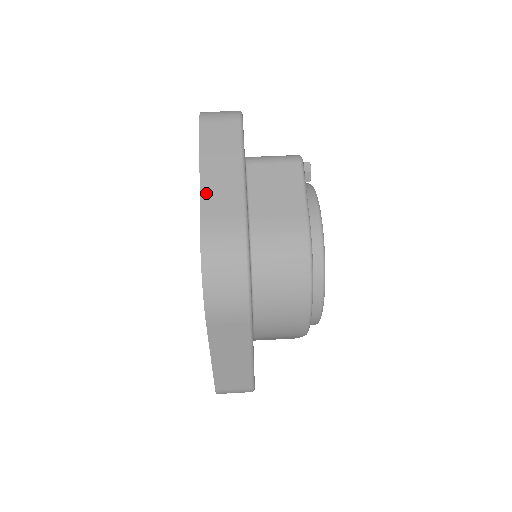
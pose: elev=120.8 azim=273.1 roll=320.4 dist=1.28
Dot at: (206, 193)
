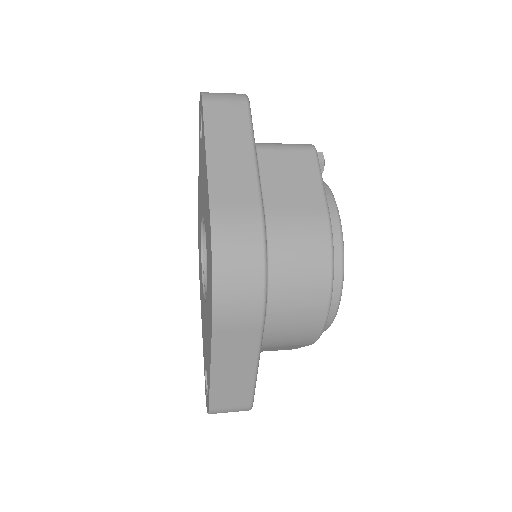
Dot at: (215, 177)
